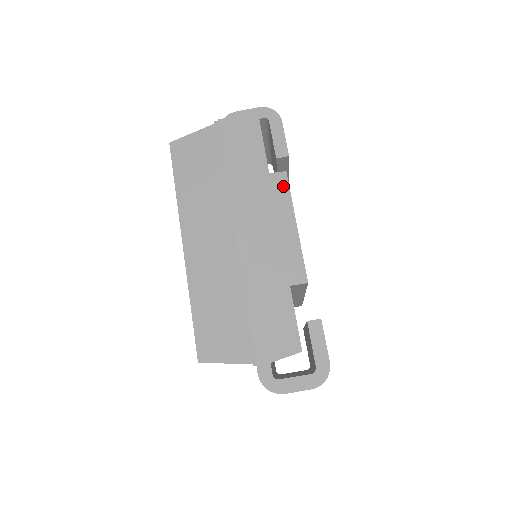
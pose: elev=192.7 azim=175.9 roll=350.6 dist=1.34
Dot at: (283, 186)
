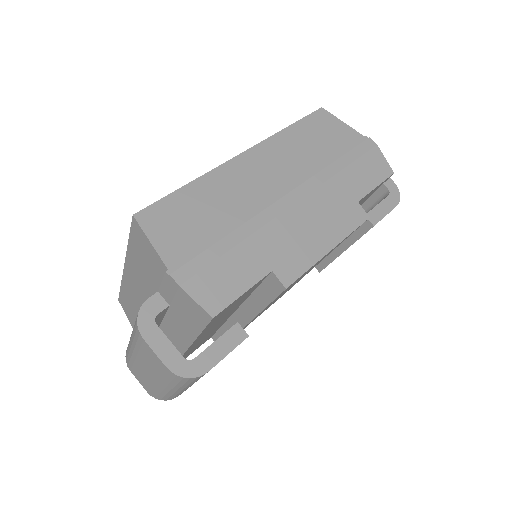
Dot at: (356, 220)
